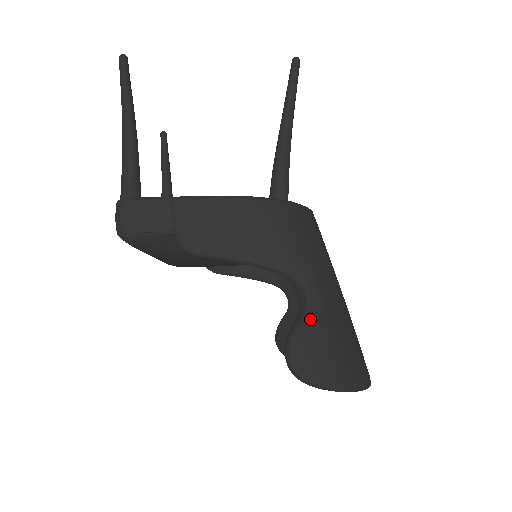
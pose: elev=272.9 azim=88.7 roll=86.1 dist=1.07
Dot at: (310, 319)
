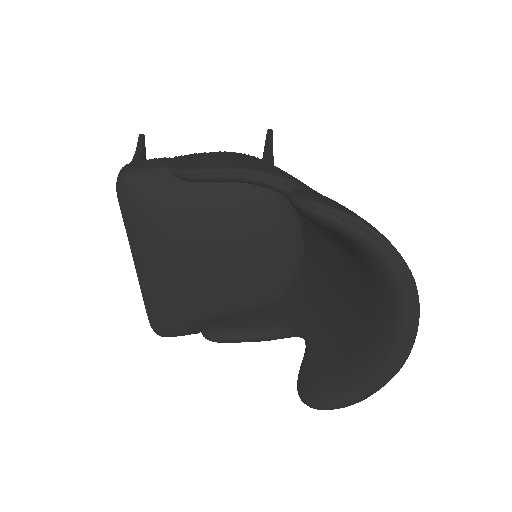
Dot at: occluded
